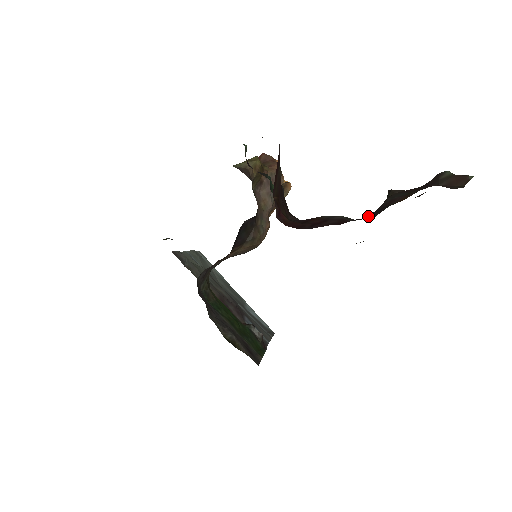
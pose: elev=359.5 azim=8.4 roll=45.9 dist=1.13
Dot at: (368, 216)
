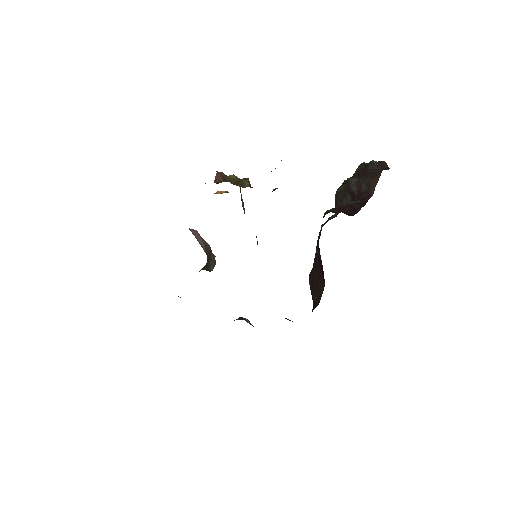
Dot at: (362, 196)
